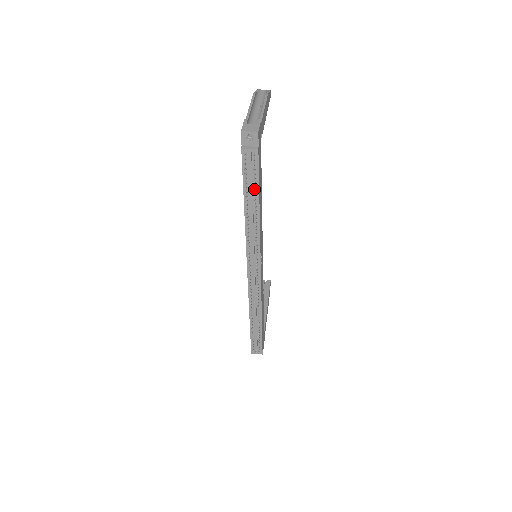
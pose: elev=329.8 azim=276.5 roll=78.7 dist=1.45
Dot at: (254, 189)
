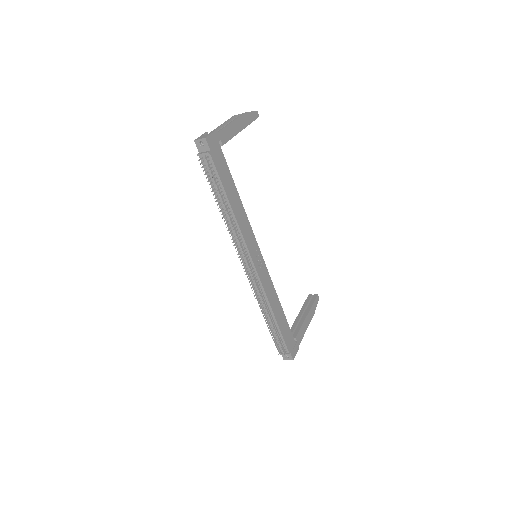
Dot at: (216, 187)
